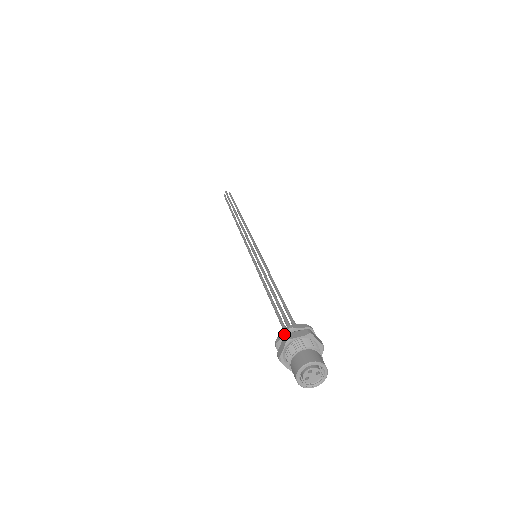
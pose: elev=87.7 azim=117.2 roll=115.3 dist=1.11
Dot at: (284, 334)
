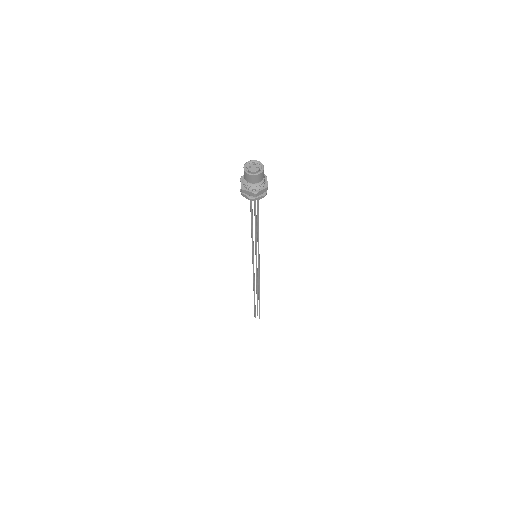
Dot at: occluded
